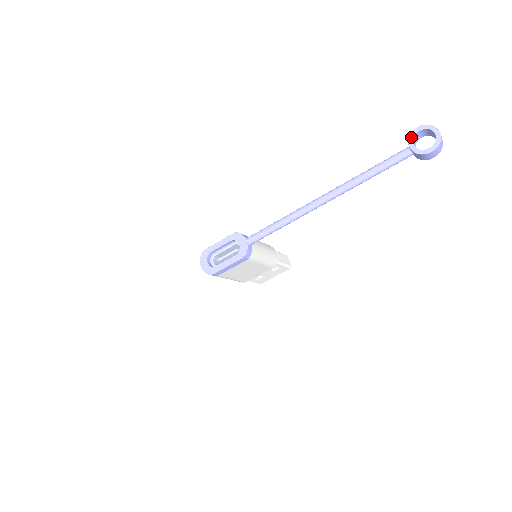
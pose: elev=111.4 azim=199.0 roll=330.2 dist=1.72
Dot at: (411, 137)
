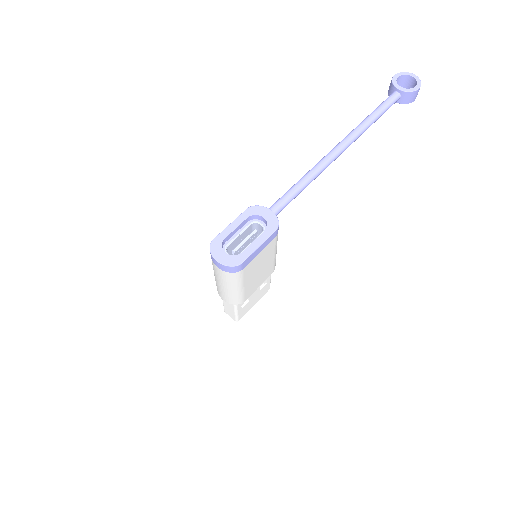
Dot at: (394, 82)
